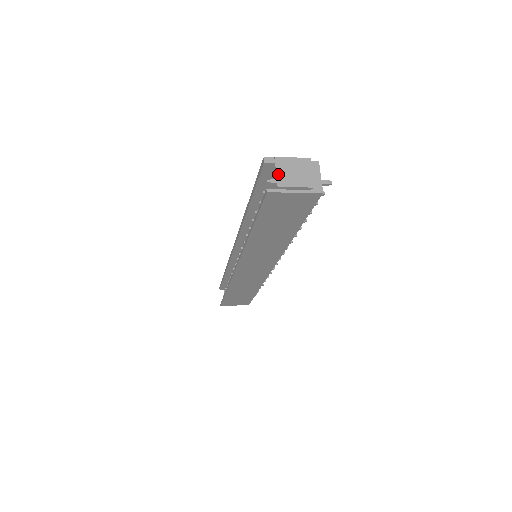
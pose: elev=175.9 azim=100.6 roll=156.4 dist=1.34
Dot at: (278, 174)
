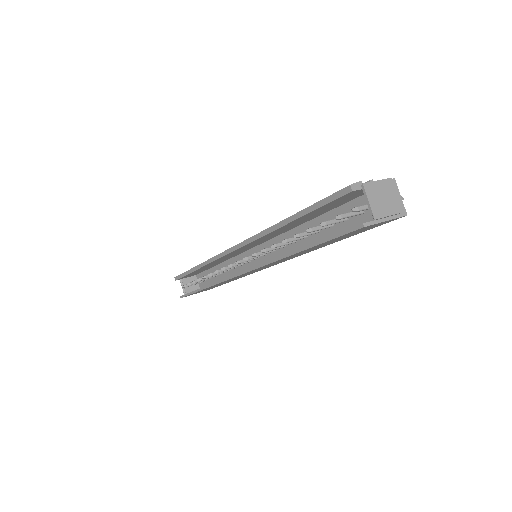
Dot at: (371, 204)
